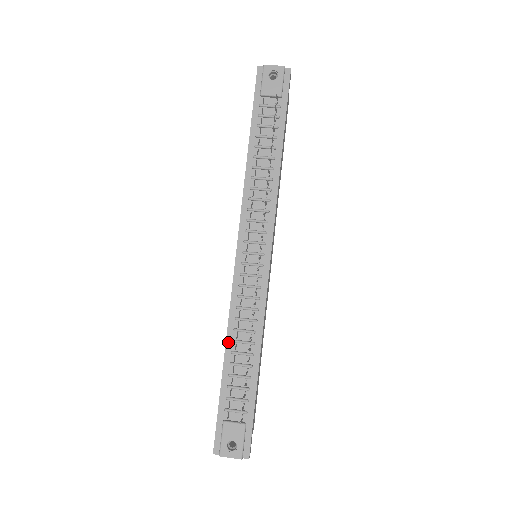
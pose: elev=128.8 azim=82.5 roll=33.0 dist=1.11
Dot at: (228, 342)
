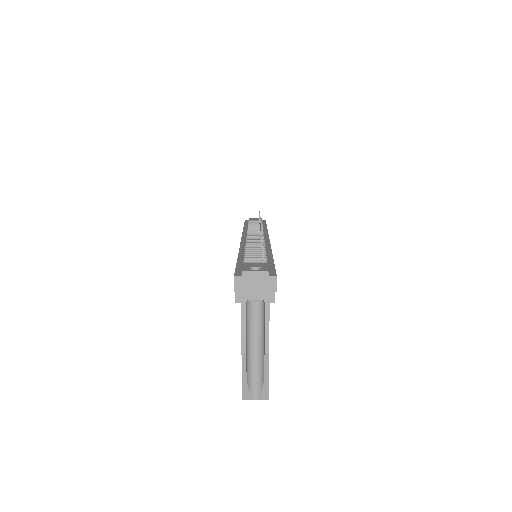
Dot at: (241, 251)
